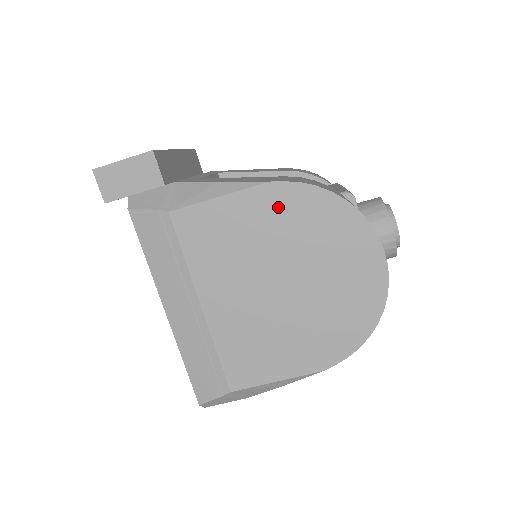
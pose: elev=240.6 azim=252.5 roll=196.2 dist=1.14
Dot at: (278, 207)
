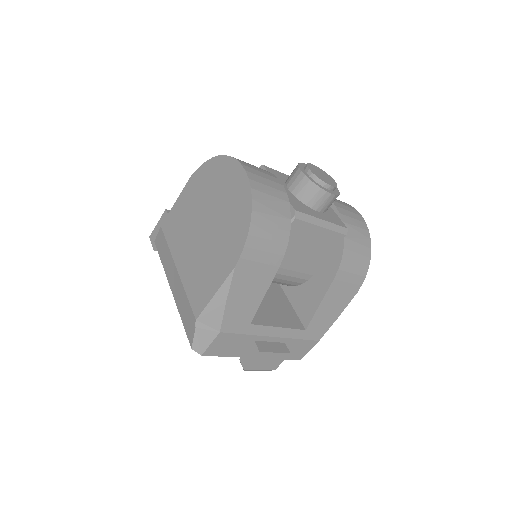
Dot at: (195, 186)
